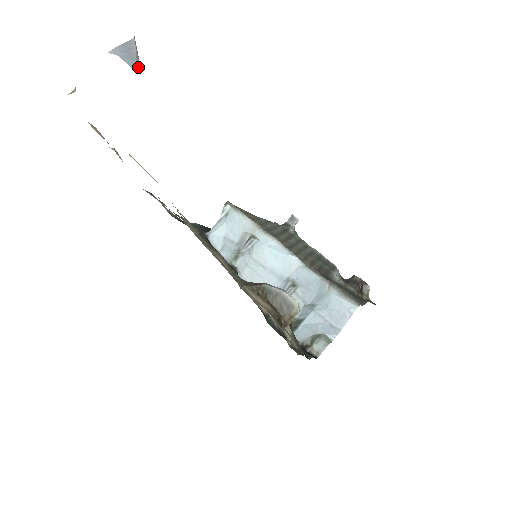
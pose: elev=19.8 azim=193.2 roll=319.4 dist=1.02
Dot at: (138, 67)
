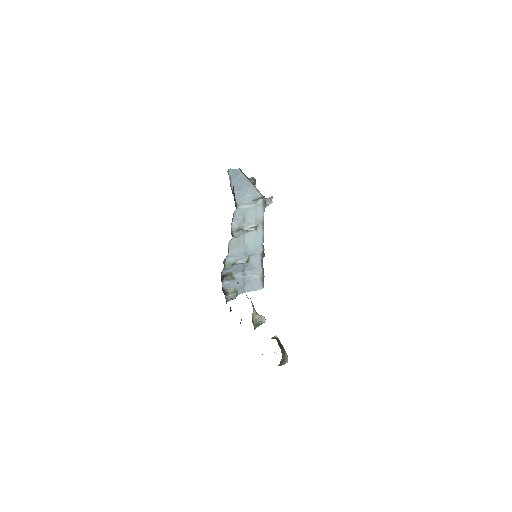
Dot at: occluded
